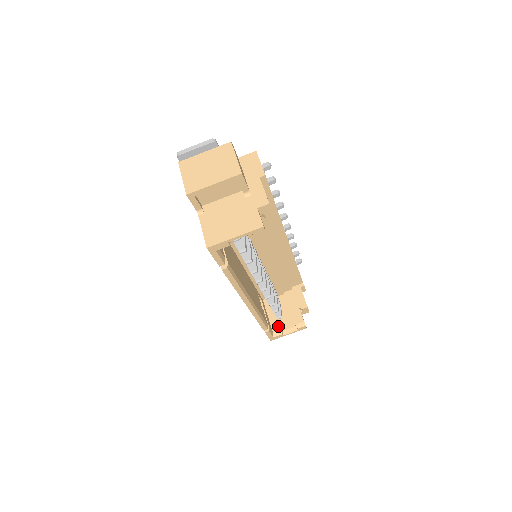
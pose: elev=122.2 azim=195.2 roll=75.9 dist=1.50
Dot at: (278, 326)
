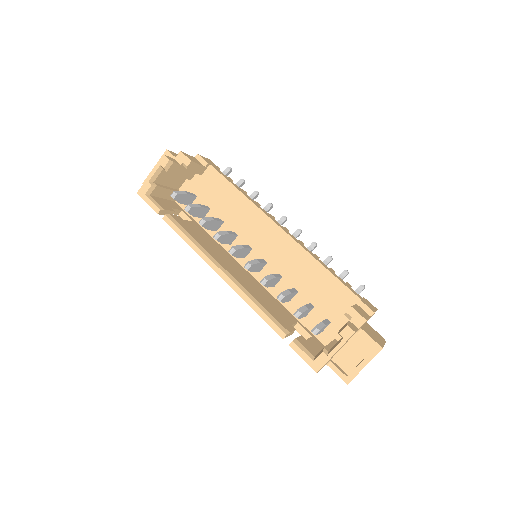
Dot at: occluded
